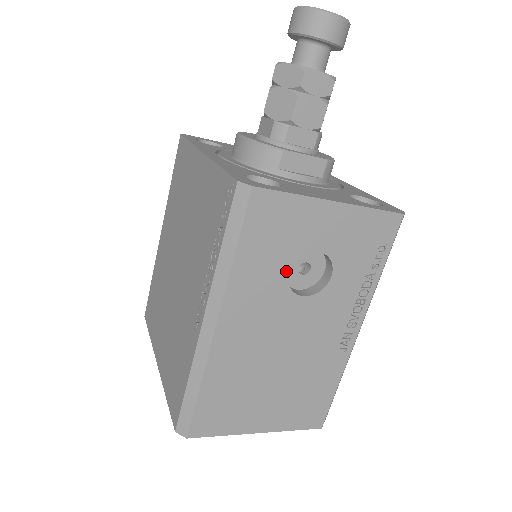
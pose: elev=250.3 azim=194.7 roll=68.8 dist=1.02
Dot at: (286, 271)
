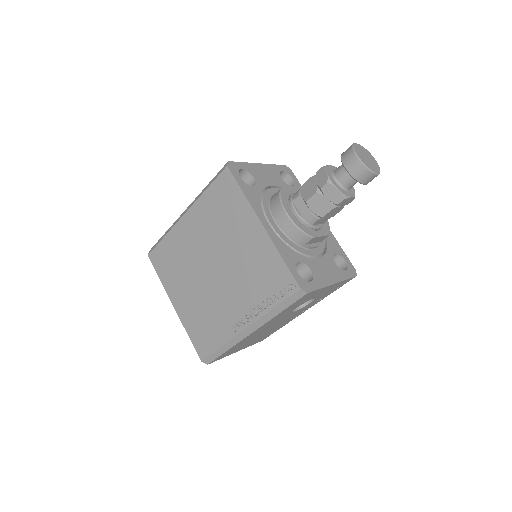
Dot at: (295, 308)
